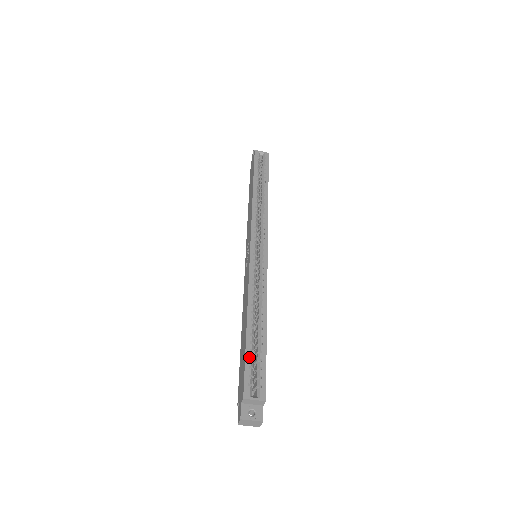
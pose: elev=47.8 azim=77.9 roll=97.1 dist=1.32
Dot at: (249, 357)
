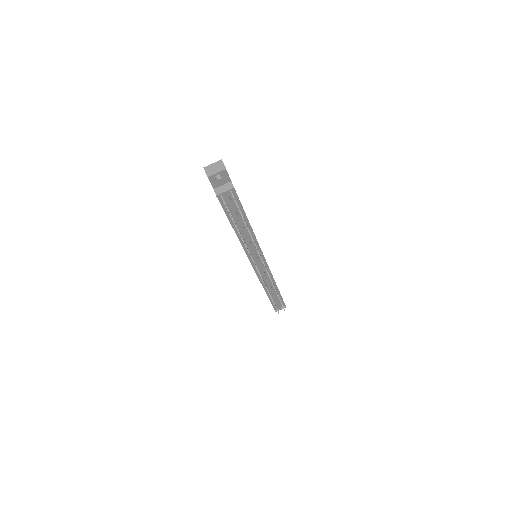
Dot at: occluded
